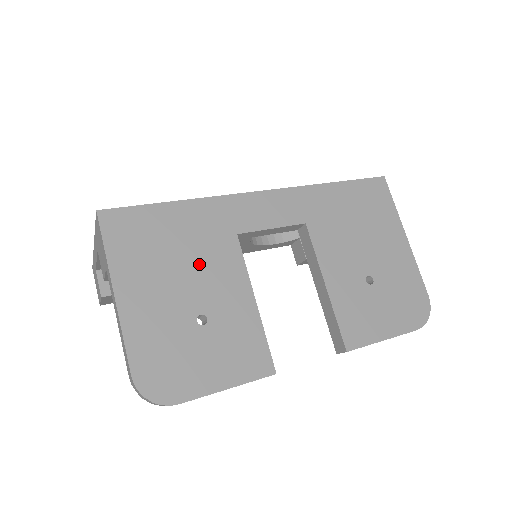
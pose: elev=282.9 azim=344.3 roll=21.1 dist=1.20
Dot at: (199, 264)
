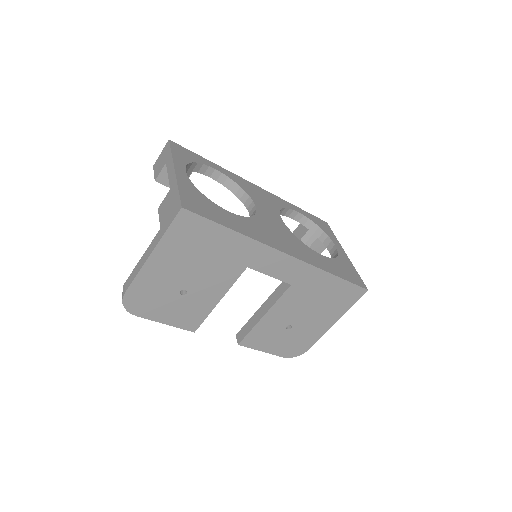
Dot at: (210, 268)
